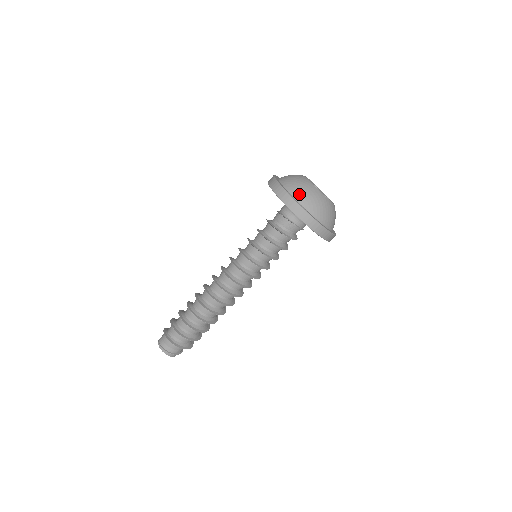
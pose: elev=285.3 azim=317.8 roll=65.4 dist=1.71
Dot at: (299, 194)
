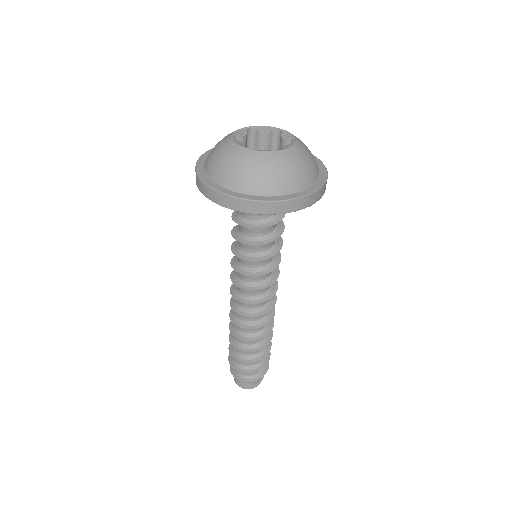
Dot at: (254, 184)
